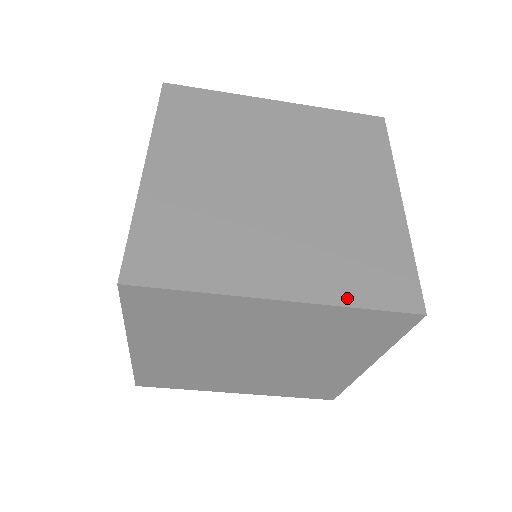
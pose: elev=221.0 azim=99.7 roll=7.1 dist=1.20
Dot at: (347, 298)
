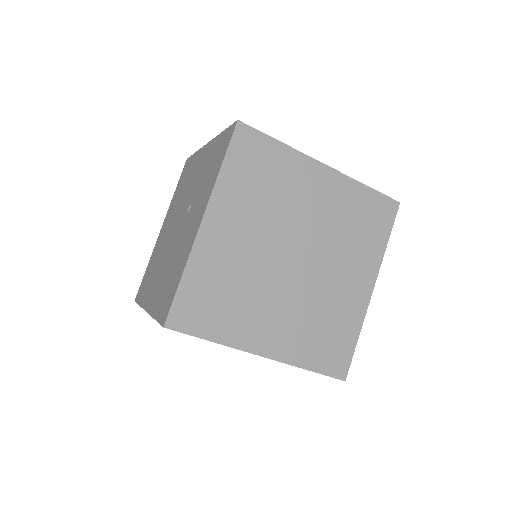
Dot at: (304, 362)
